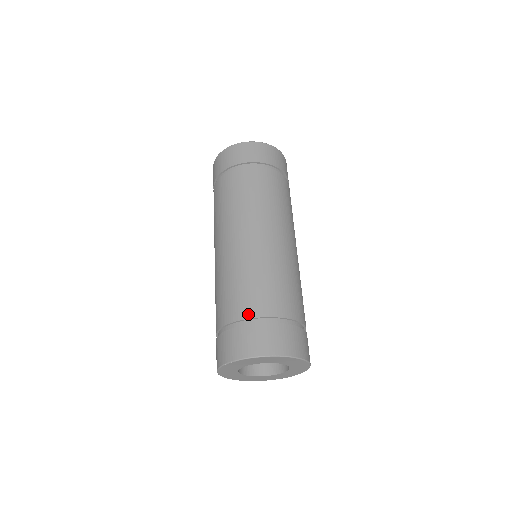
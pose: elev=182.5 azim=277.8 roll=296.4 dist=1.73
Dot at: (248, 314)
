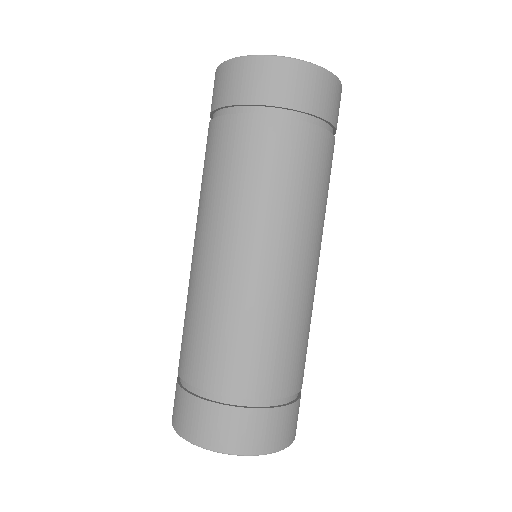
Dot at: (196, 381)
